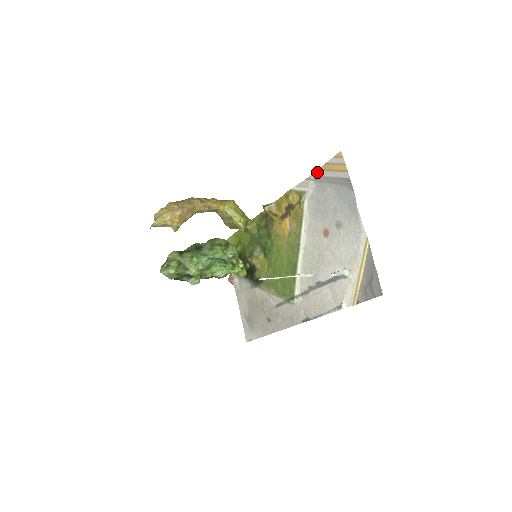
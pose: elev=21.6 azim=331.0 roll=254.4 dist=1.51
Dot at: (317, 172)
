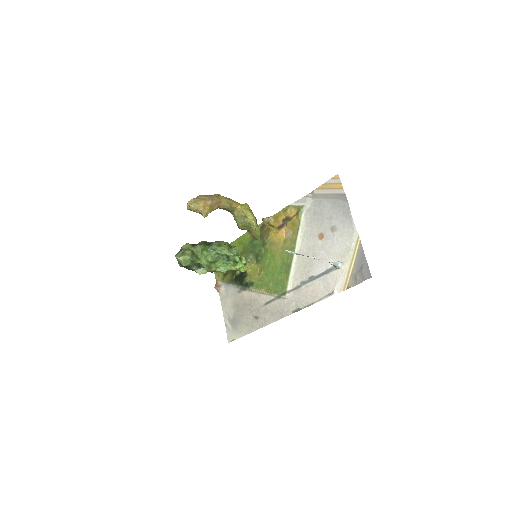
Dot at: (315, 191)
